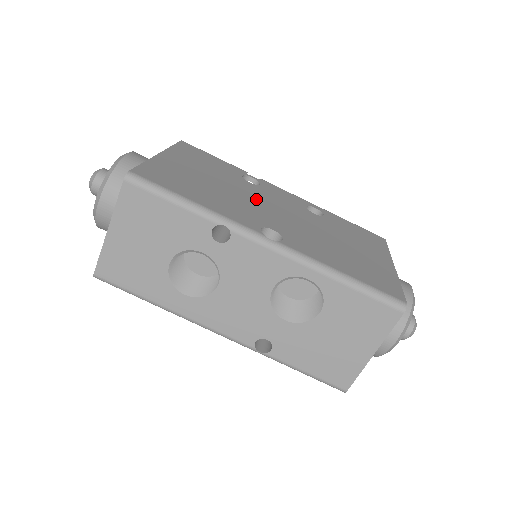
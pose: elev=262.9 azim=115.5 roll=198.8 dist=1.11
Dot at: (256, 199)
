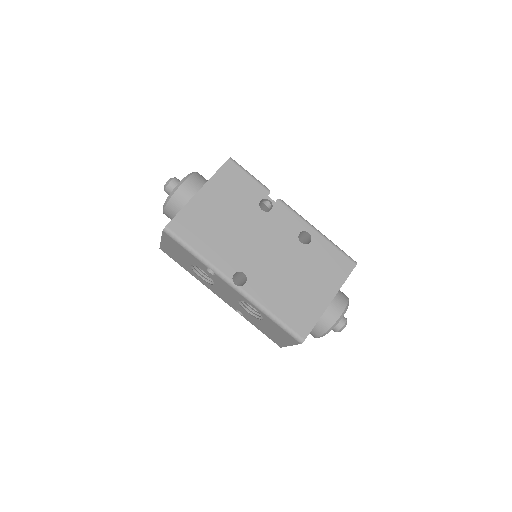
Dot at: (253, 235)
